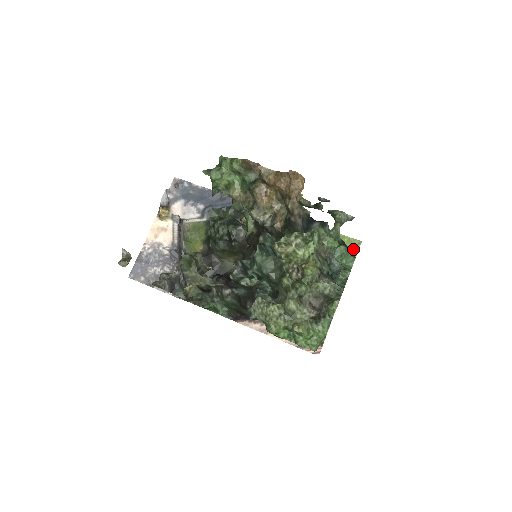
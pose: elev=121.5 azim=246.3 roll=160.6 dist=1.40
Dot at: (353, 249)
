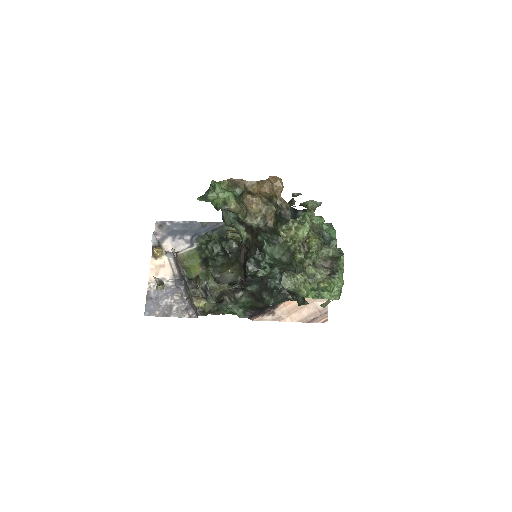
Dot at: (331, 224)
